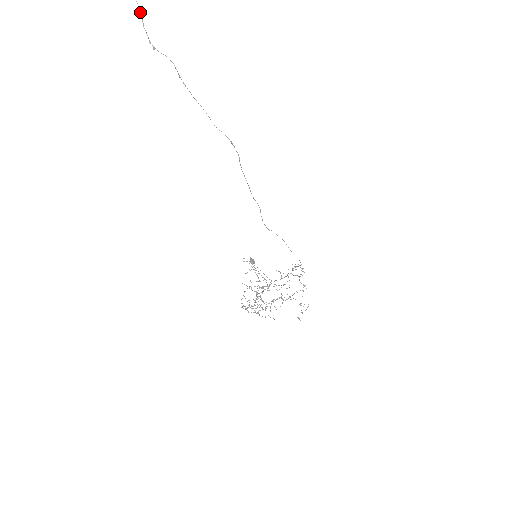
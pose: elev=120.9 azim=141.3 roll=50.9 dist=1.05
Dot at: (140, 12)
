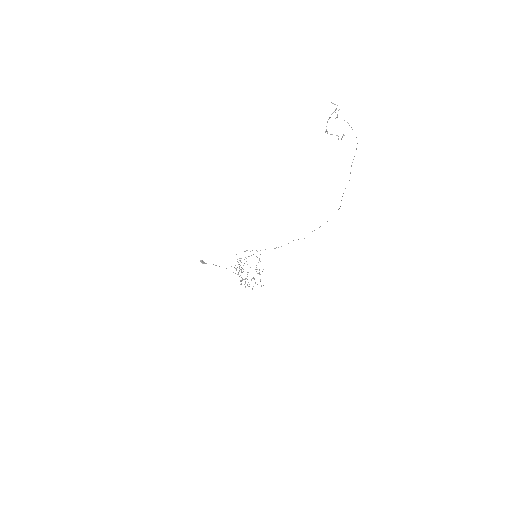
Dot at: occluded
